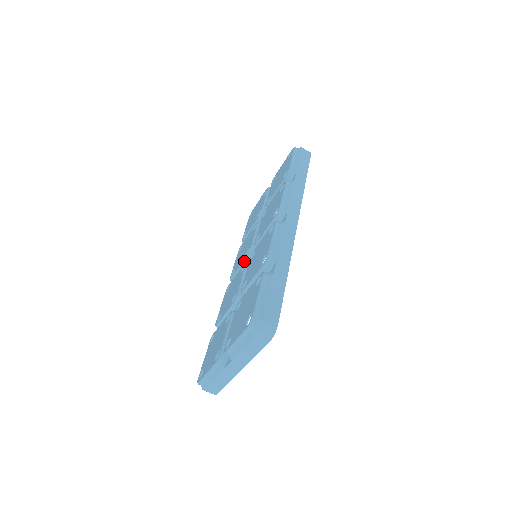
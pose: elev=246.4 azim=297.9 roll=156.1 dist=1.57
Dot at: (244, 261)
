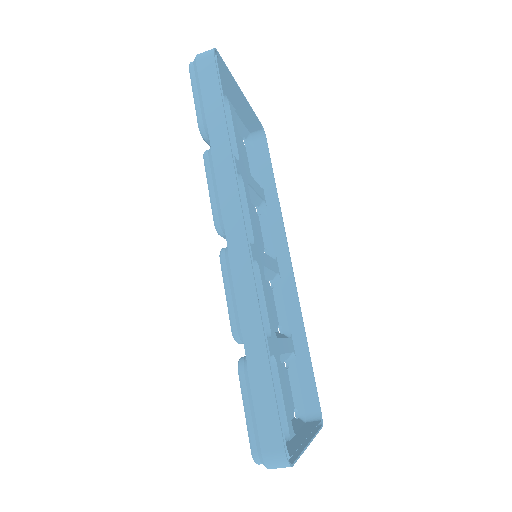
Dot at: occluded
